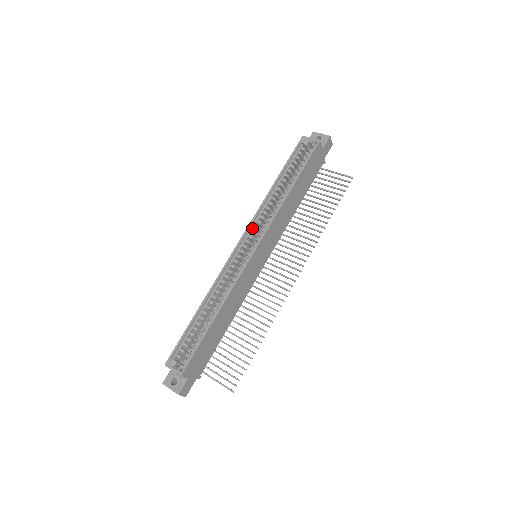
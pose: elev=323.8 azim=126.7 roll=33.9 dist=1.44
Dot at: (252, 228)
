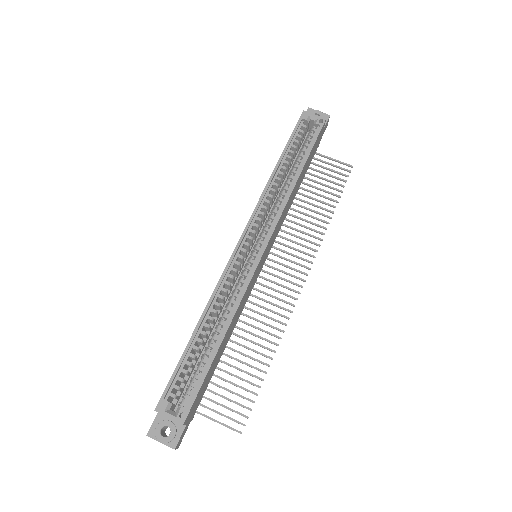
Dot at: (254, 221)
